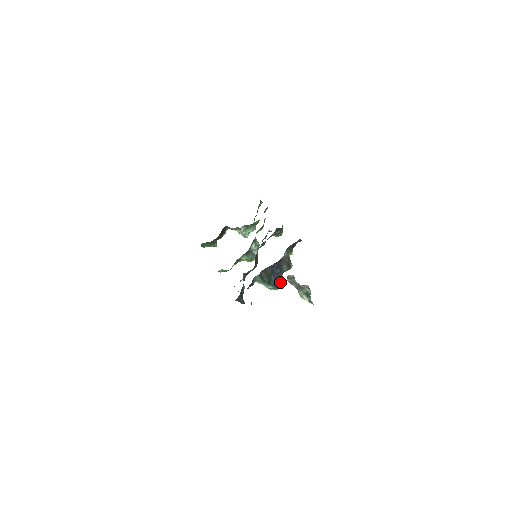
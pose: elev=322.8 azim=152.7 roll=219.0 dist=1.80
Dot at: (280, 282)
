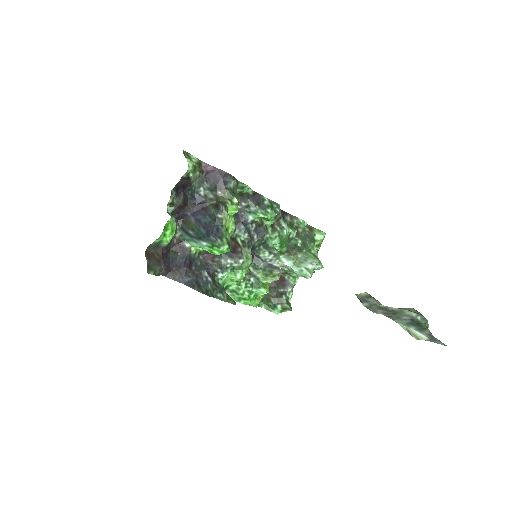
Dot at: (218, 235)
